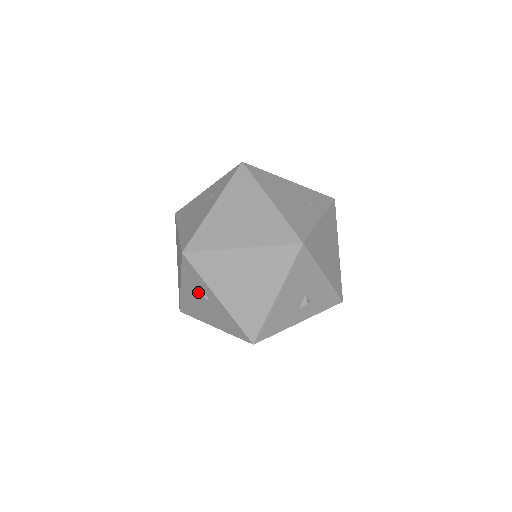
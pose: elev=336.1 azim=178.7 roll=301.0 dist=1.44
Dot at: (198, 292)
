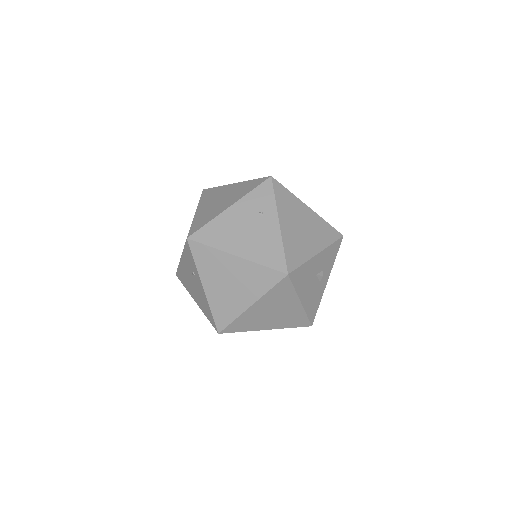
Dot at: occluded
